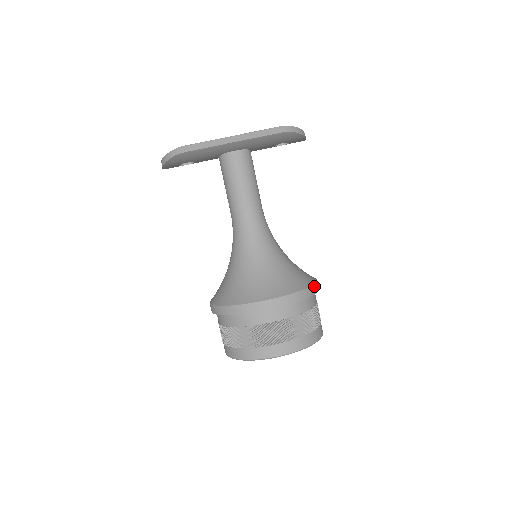
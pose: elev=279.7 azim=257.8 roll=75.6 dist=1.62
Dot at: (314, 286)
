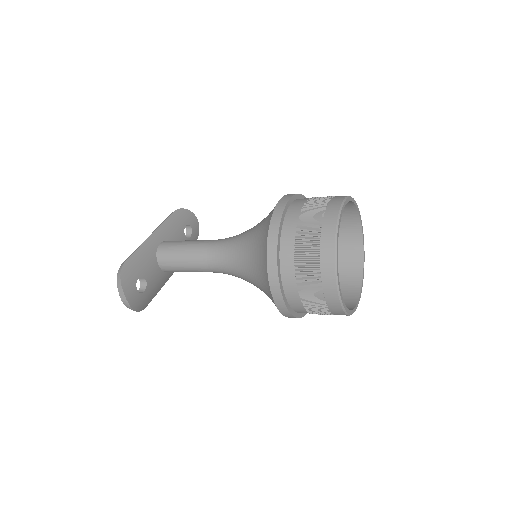
Dot at: occluded
